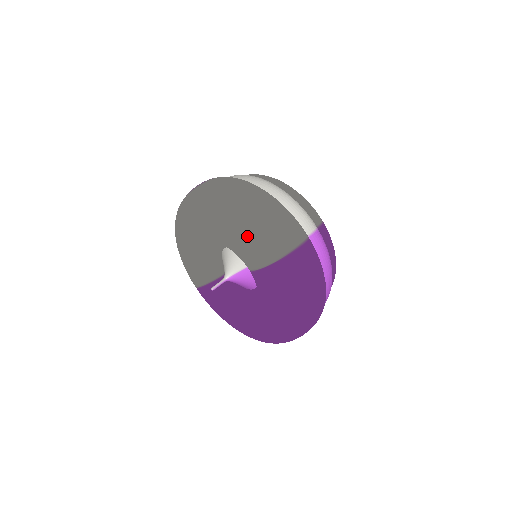
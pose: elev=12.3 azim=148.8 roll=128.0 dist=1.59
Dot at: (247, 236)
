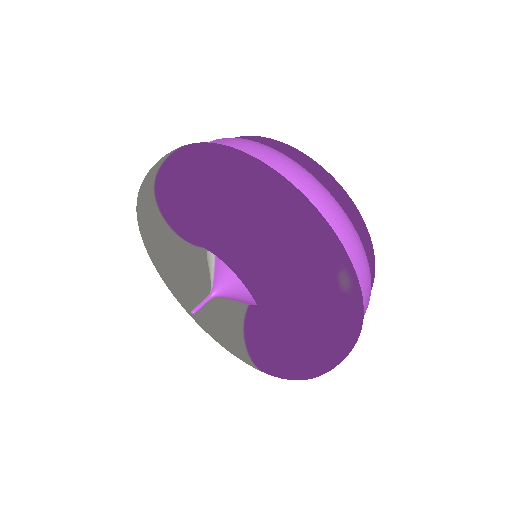
Dot at: (140, 204)
